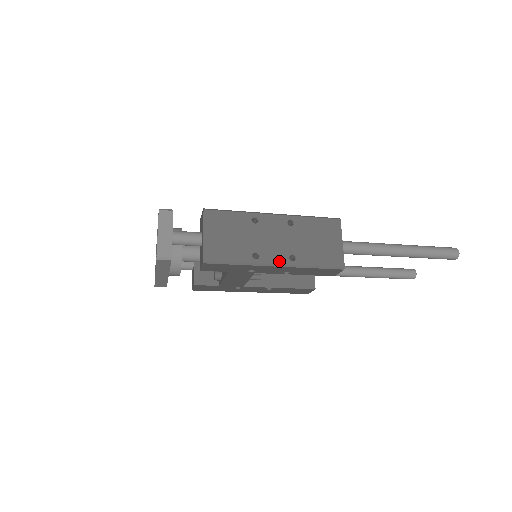
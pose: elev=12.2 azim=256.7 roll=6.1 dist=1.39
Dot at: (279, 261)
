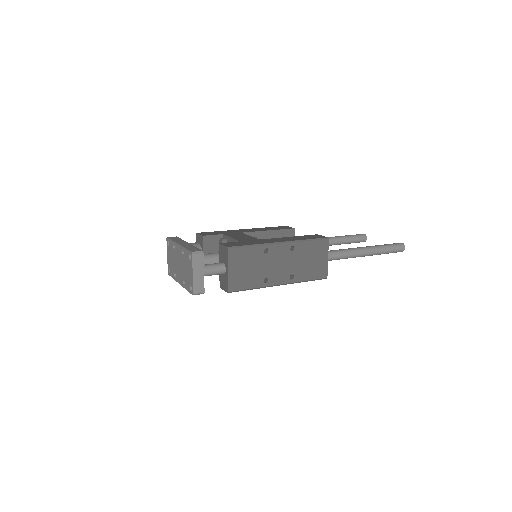
Dot at: (282, 282)
